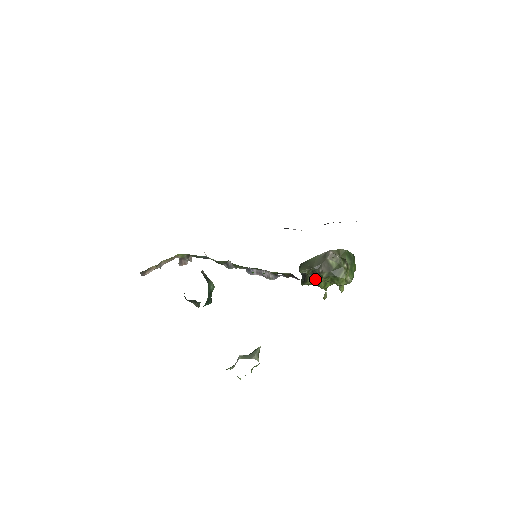
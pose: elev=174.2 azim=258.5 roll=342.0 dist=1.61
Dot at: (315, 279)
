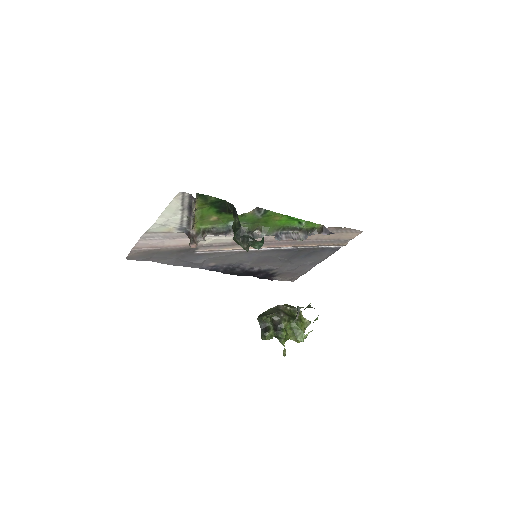
Dot at: (277, 327)
